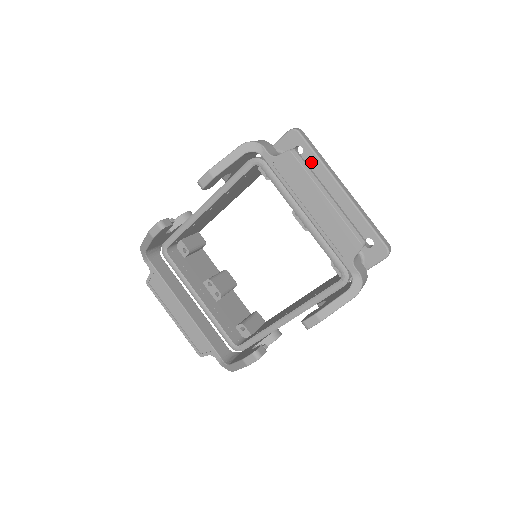
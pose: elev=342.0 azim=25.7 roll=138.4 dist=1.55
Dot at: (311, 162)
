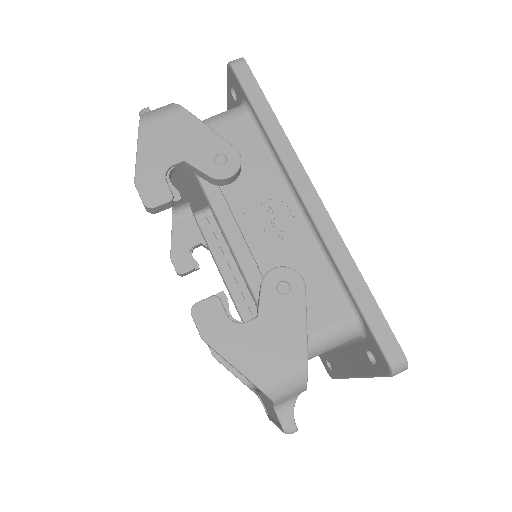
Dot at: (366, 365)
